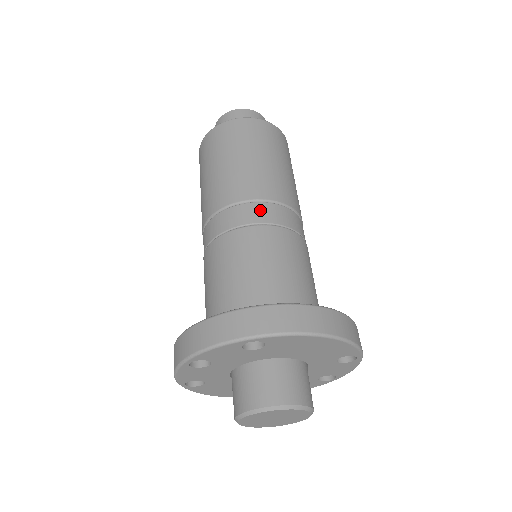
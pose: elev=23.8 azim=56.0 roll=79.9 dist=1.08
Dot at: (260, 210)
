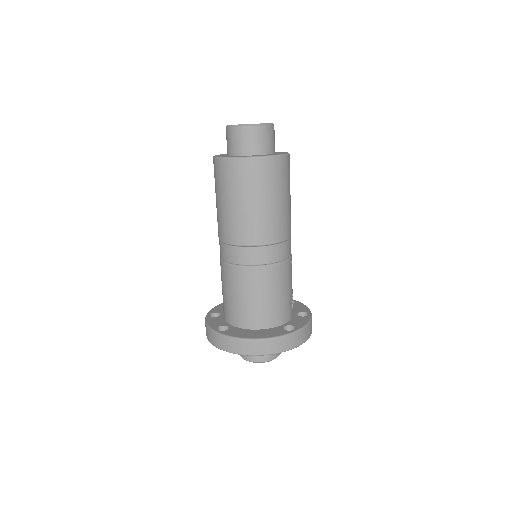
Dot at: (235, 254)
